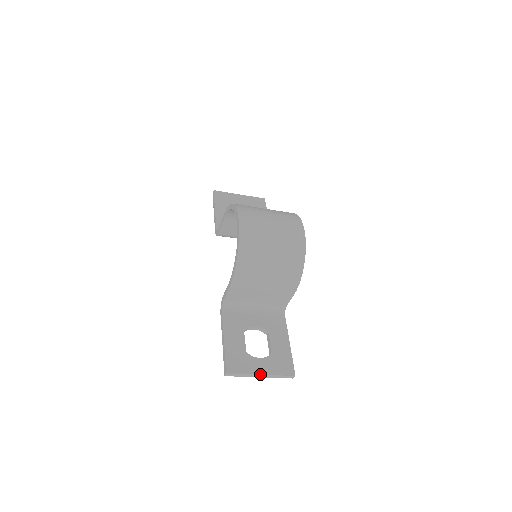
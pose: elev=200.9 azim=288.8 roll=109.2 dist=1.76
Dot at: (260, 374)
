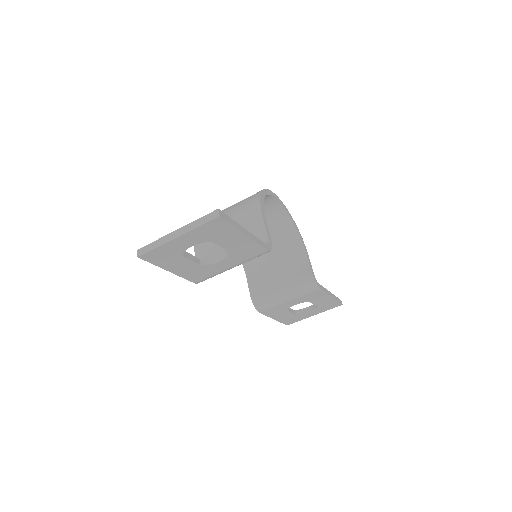
Dot at: (174, 231)
